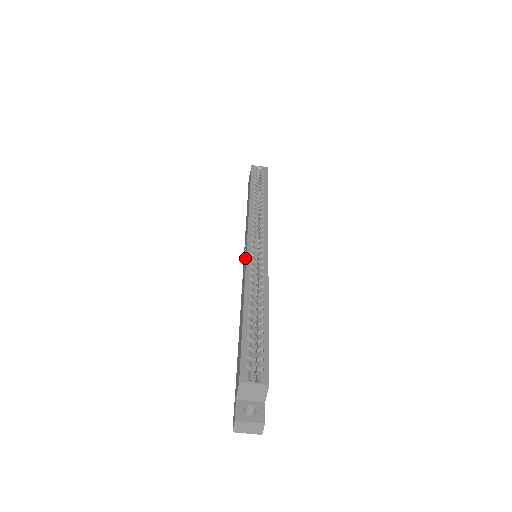
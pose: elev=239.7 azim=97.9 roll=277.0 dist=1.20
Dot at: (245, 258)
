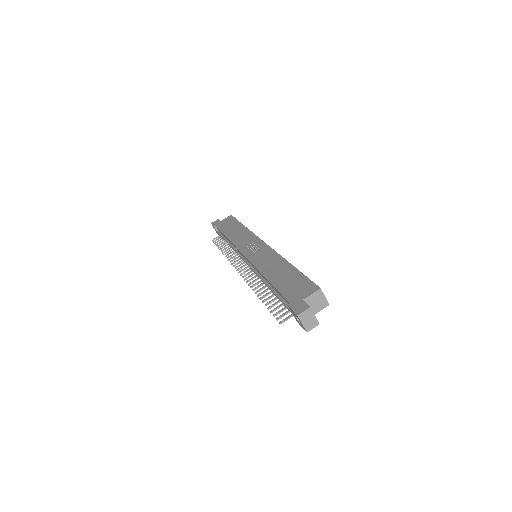
Dot at: (264, 248)
